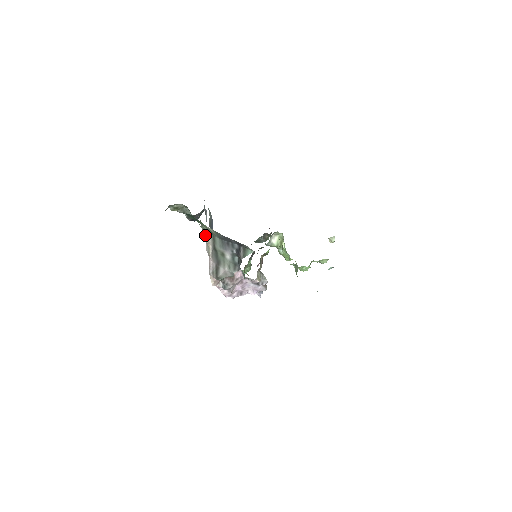
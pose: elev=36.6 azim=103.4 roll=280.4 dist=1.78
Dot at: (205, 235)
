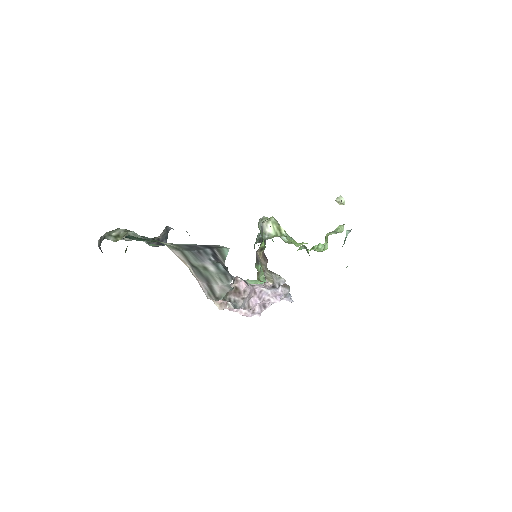
Dot at: occluded
